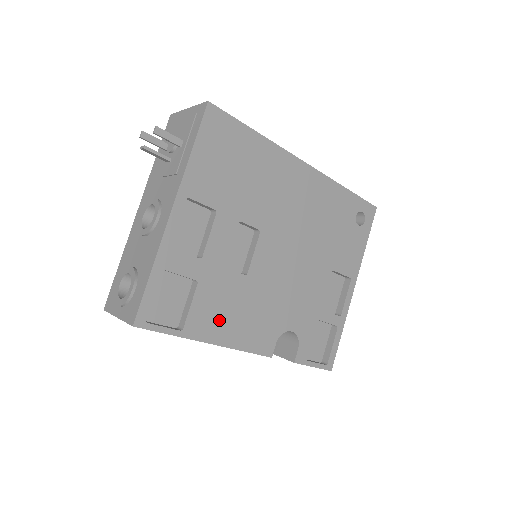
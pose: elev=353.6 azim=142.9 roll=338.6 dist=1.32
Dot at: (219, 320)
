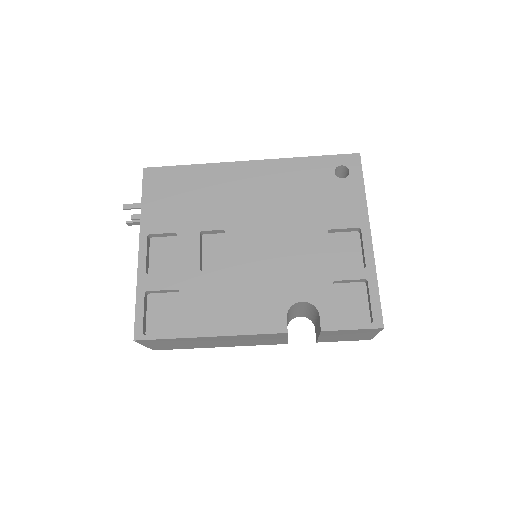
Dot at: (211, 314)
